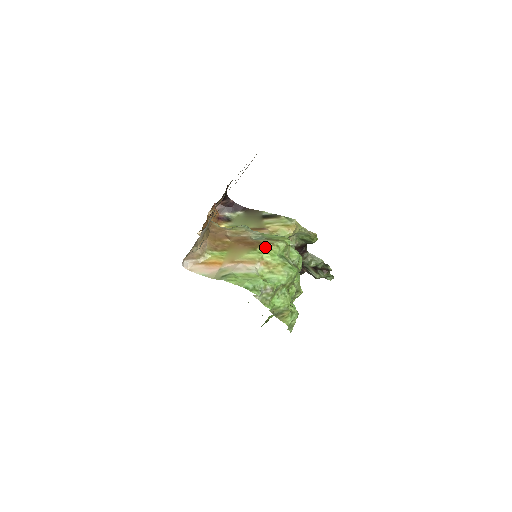
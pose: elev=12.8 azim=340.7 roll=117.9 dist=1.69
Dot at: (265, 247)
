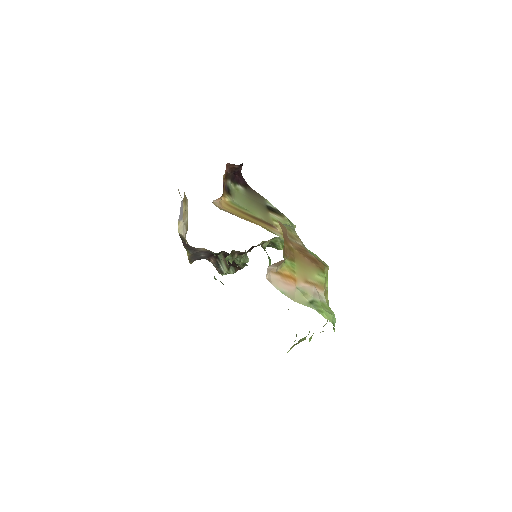
Dot at: (326, 270)
